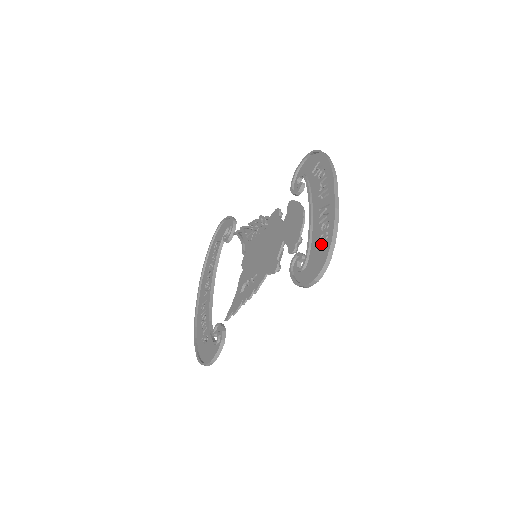
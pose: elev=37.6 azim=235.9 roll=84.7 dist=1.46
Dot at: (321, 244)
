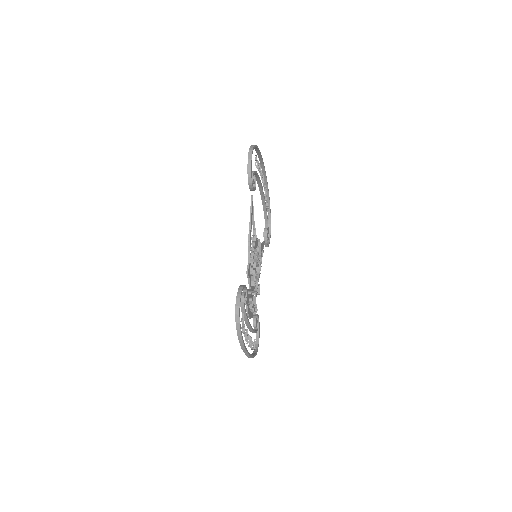
Dot at: occluded
